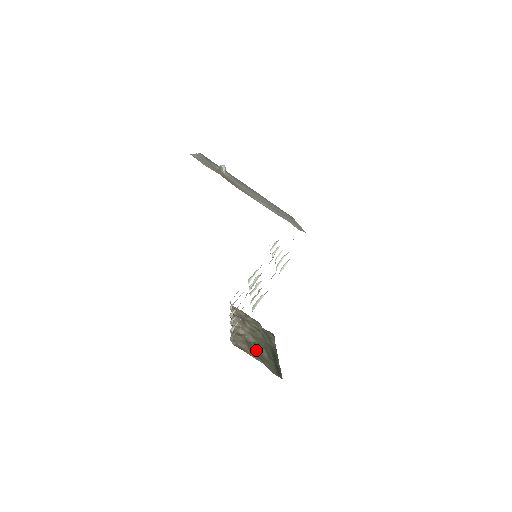
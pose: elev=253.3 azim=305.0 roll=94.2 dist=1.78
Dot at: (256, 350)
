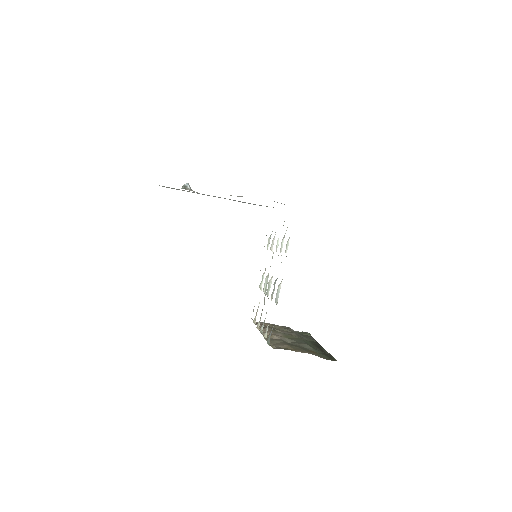
Dot at: occluded
